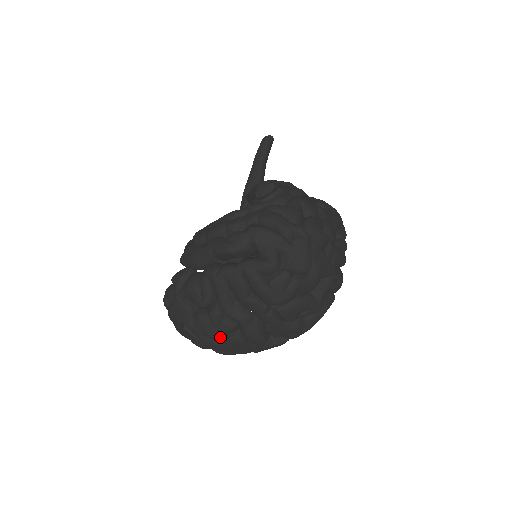
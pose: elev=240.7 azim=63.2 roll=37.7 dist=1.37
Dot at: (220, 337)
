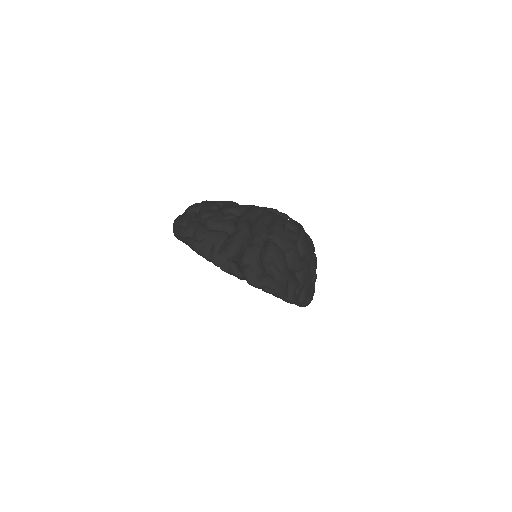
Dot at: (211, 230)
